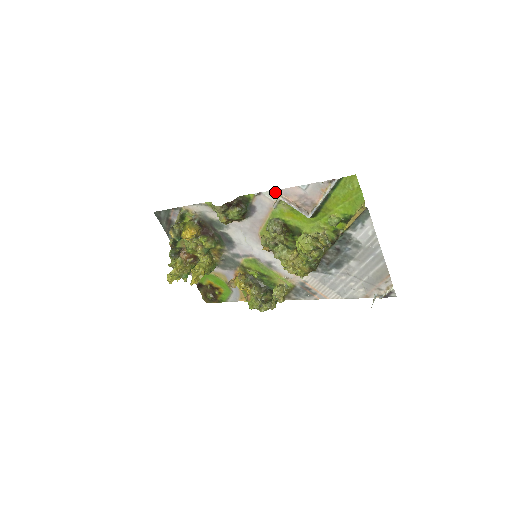
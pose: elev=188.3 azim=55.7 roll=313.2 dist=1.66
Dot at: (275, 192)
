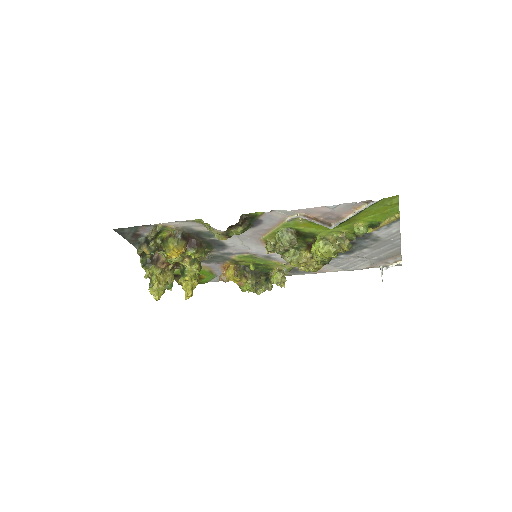
Dot at: (293, 211)
